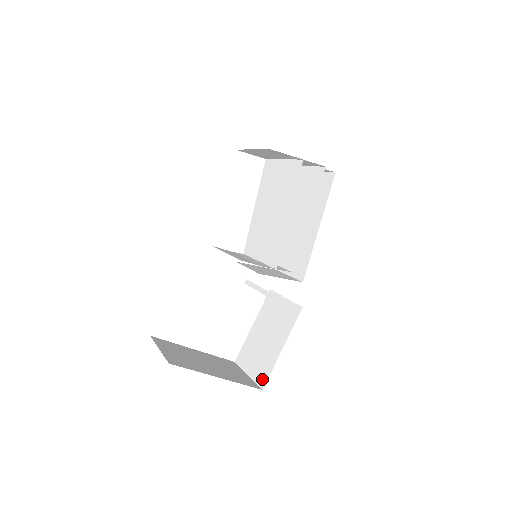
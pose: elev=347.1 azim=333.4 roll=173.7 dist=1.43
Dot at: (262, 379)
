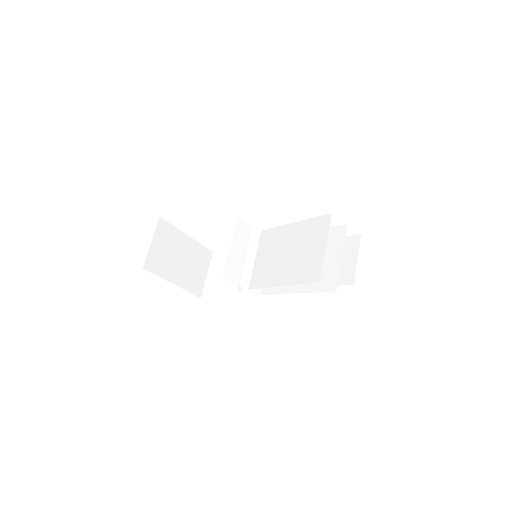
Dot at: (207, 293)
